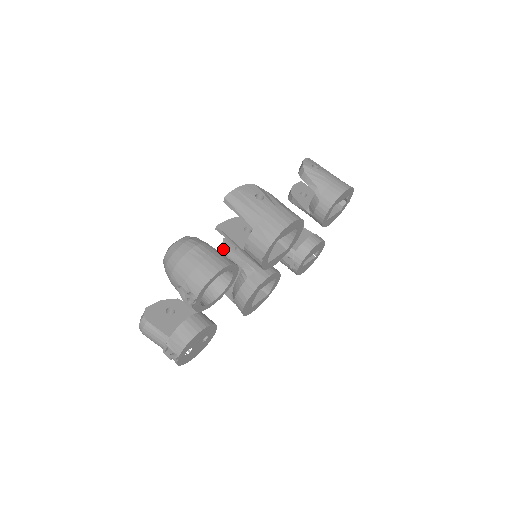
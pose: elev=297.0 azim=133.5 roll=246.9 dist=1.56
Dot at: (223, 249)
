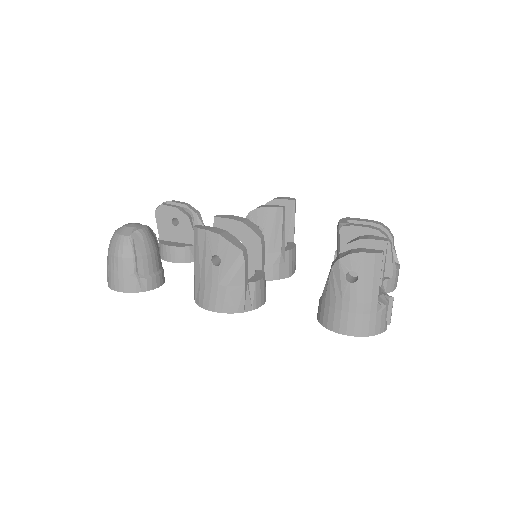
Dot at: occluded
